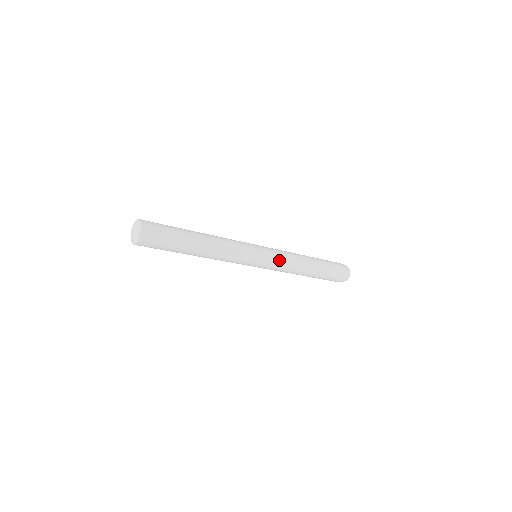
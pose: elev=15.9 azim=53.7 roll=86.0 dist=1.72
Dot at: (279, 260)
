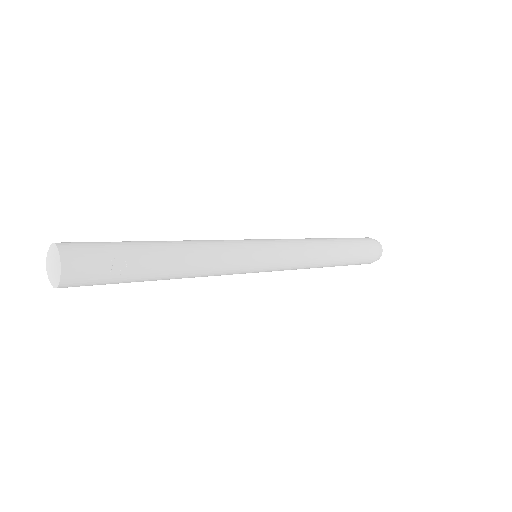
Dot at: (290, 262)
